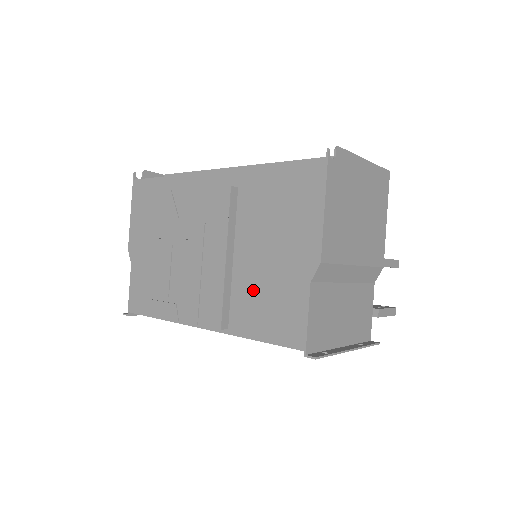
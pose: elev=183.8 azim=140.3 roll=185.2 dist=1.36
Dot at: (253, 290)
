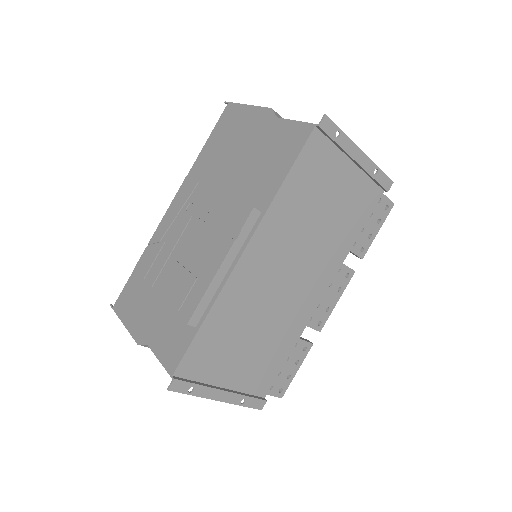
Dot at: (252, 175)
